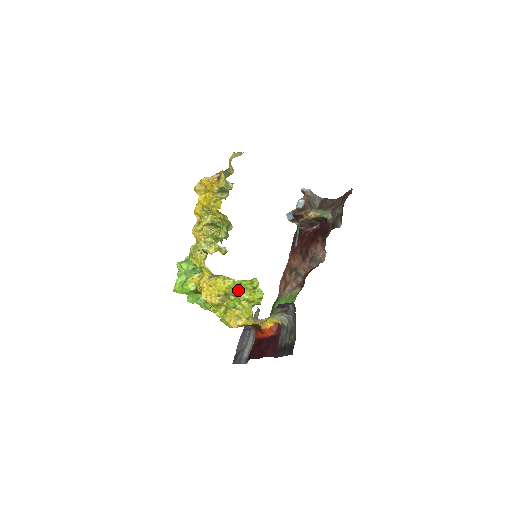
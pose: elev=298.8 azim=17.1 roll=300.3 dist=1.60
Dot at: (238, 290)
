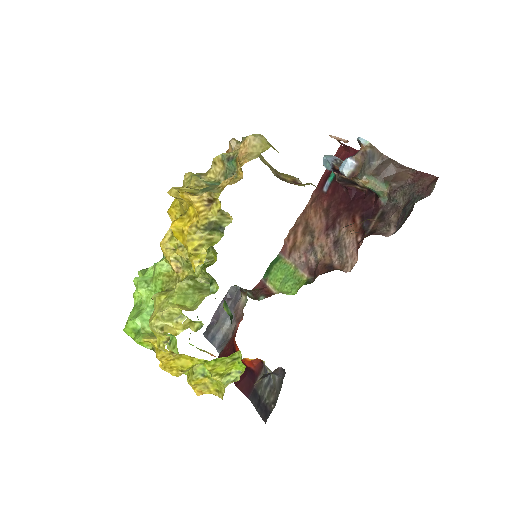
Dot at: (210, 368)
